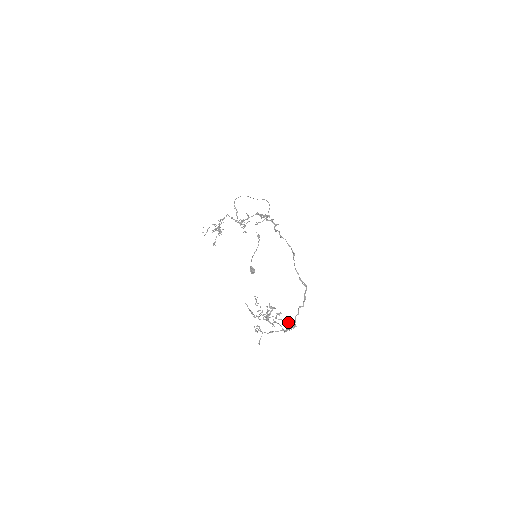
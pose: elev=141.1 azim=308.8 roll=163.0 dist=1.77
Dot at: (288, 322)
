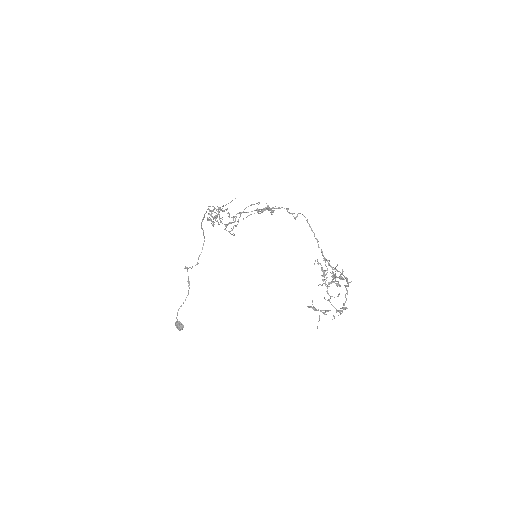
Dot at: (325, 314)
